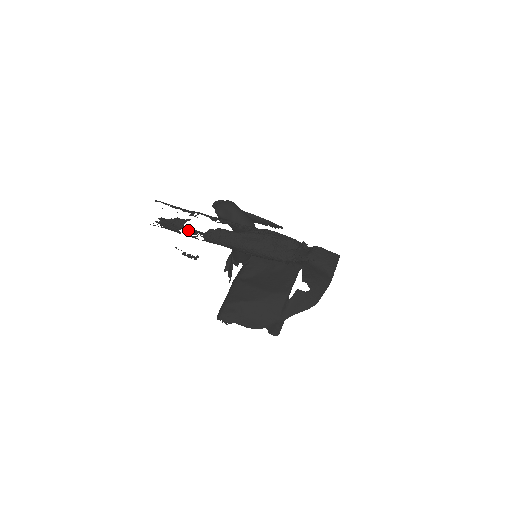
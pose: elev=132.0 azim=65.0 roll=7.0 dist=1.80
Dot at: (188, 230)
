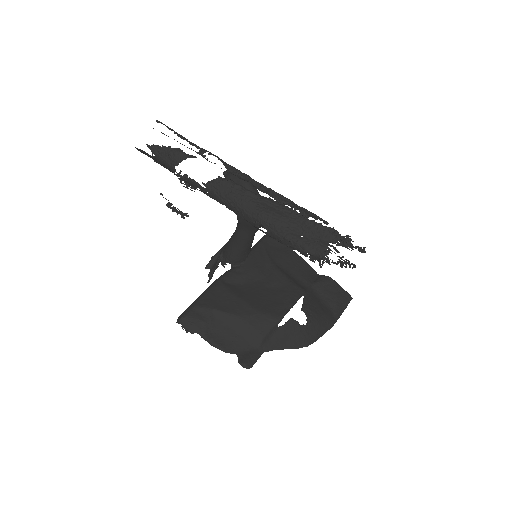
Dot at: occluded
